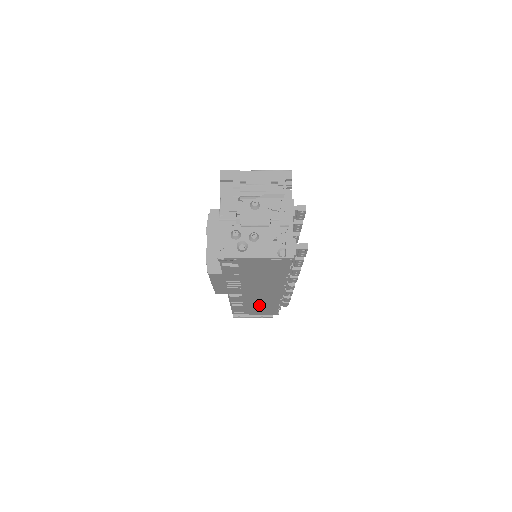
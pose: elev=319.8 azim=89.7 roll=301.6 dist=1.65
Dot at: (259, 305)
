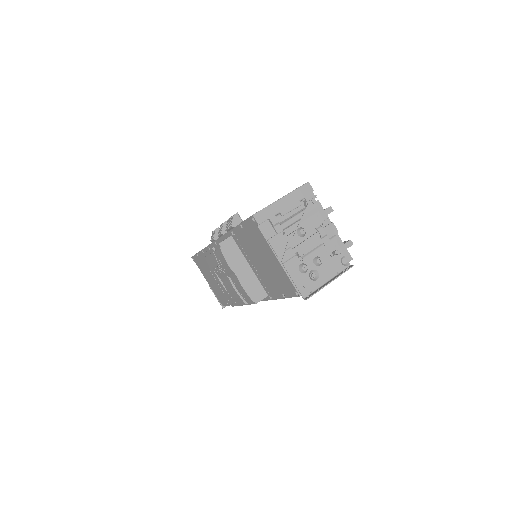
Dot at: occluded
